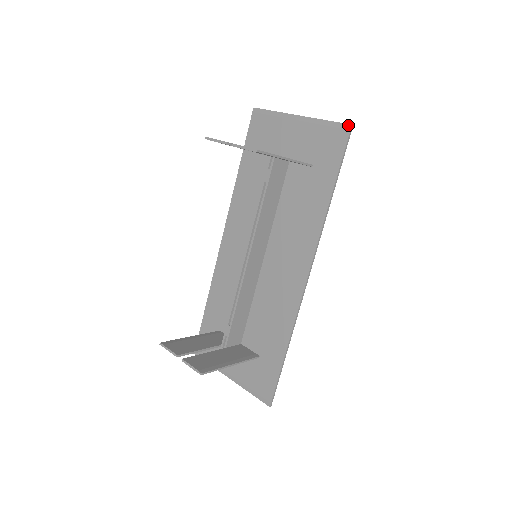
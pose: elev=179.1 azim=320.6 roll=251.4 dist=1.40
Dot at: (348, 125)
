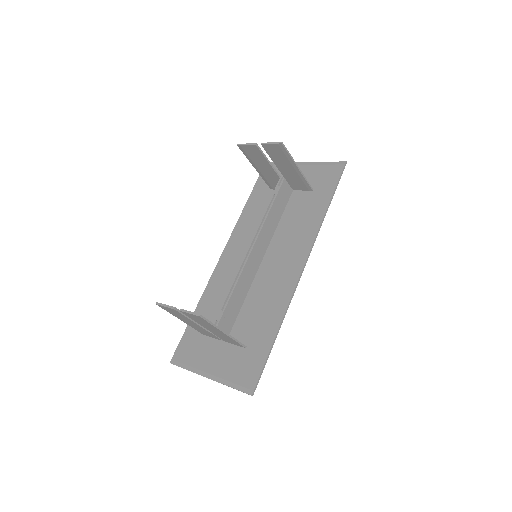
Dot at: (343, 162)
